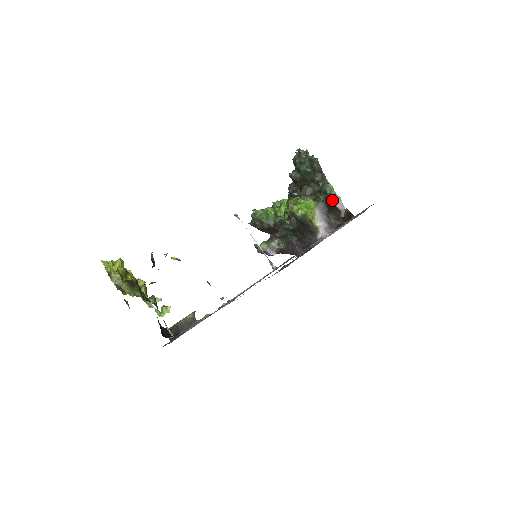
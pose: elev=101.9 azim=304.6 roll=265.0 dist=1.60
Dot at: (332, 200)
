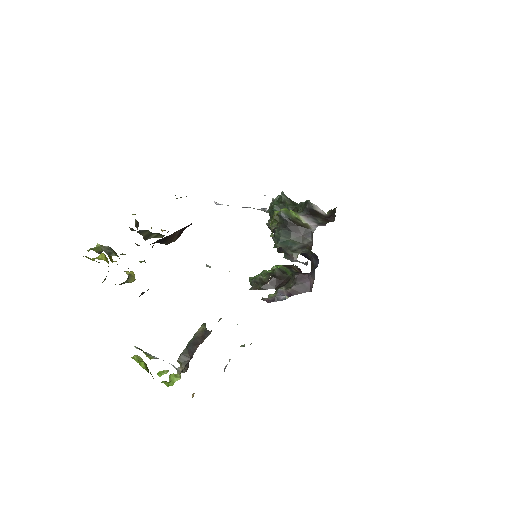
Dot at: (309, 205)
